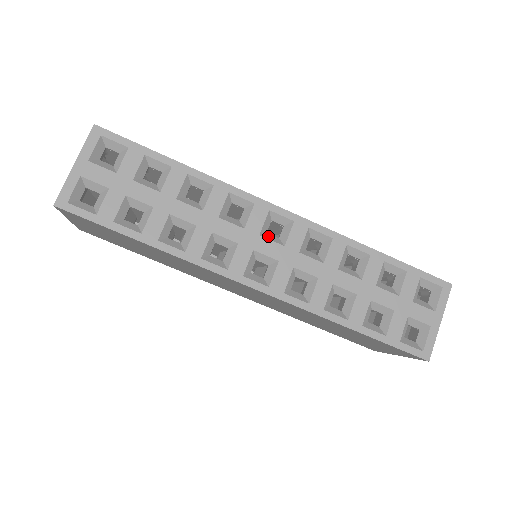
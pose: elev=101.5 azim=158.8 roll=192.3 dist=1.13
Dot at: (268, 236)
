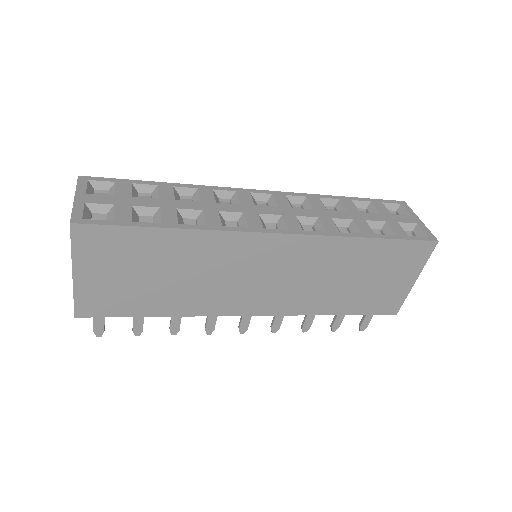
Dot at: (261, 207)
